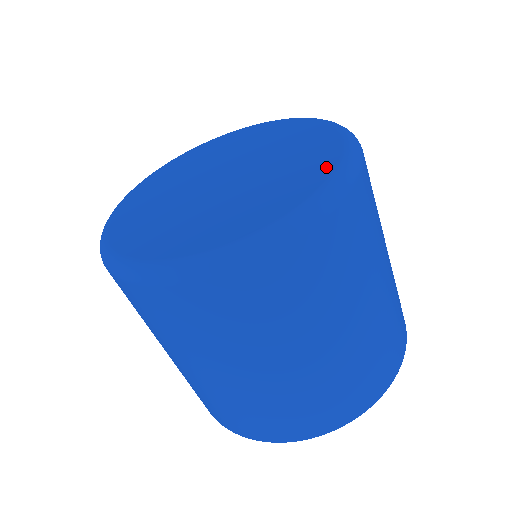
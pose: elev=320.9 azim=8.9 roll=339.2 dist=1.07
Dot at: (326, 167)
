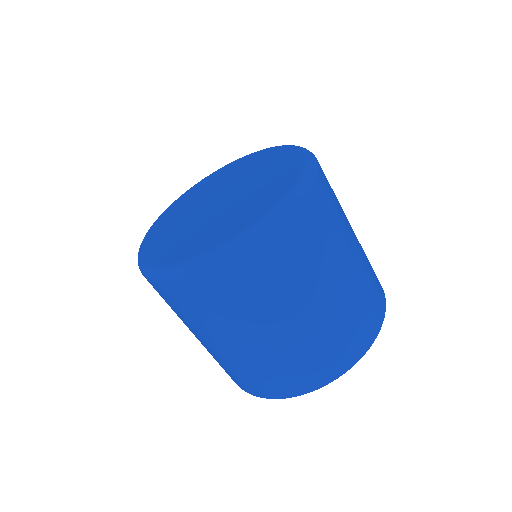
Dot at: (294, 157)
